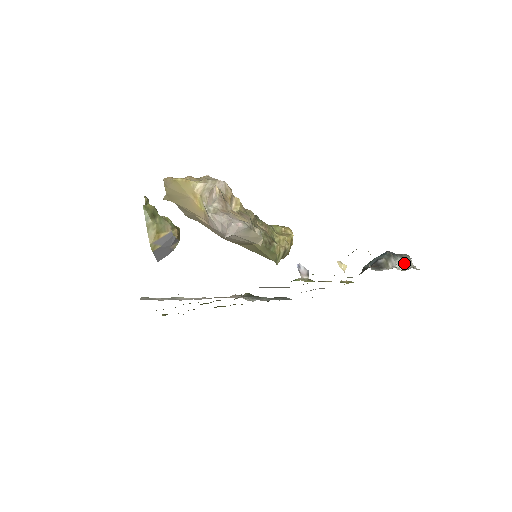
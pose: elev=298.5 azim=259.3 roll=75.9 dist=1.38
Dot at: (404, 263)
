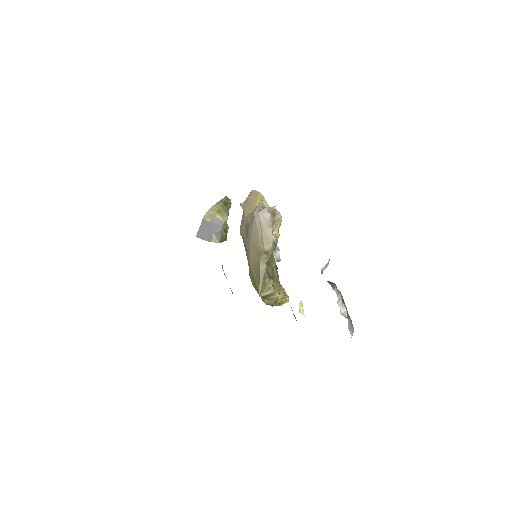
Dot at: (346, 316)
